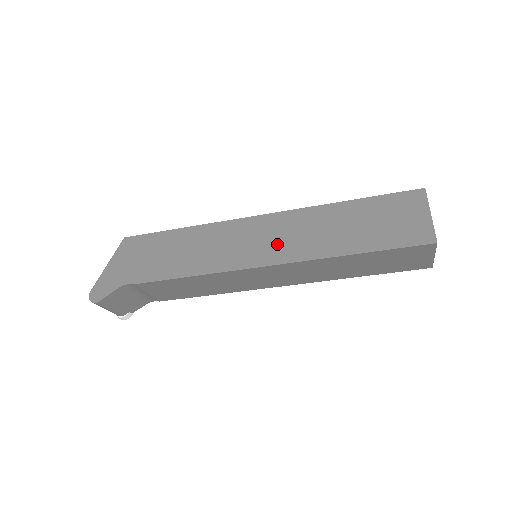
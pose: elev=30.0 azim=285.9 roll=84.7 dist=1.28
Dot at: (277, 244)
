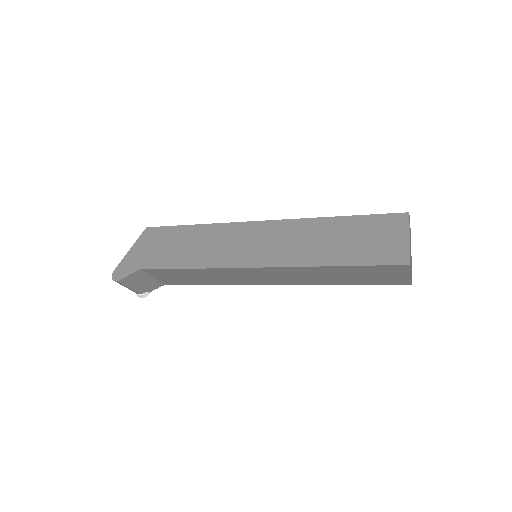
Dot at: (272, 249)
